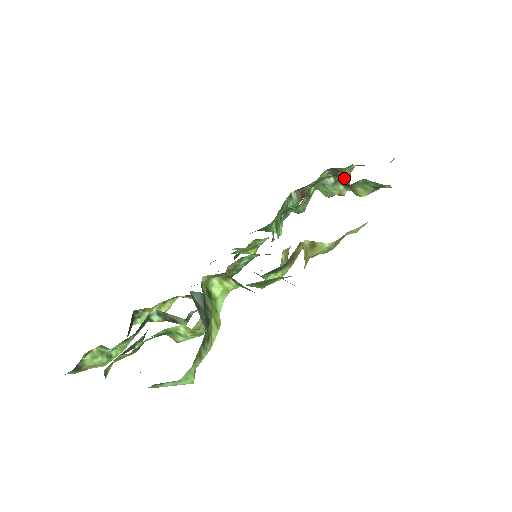
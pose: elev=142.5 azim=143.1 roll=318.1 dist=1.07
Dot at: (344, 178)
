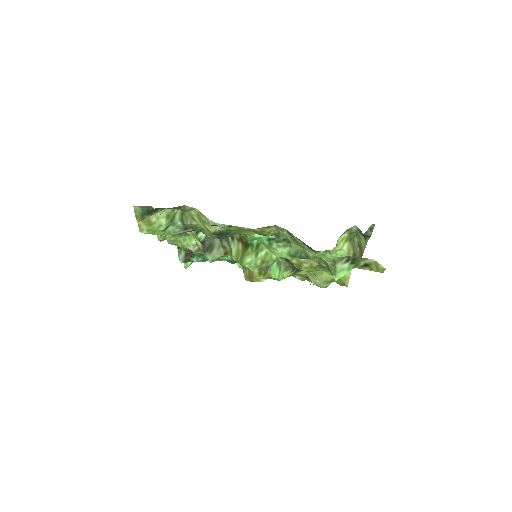
Dot at: occluded
